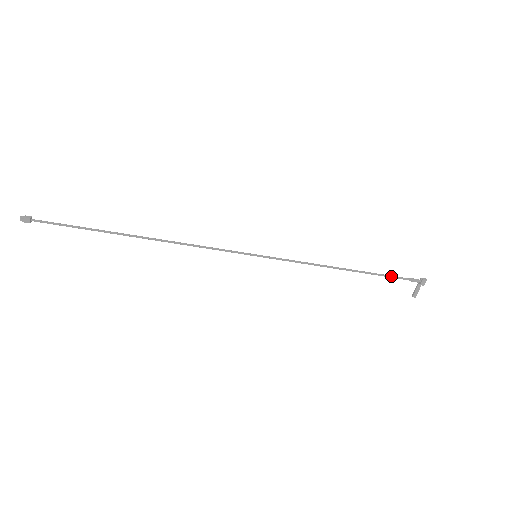
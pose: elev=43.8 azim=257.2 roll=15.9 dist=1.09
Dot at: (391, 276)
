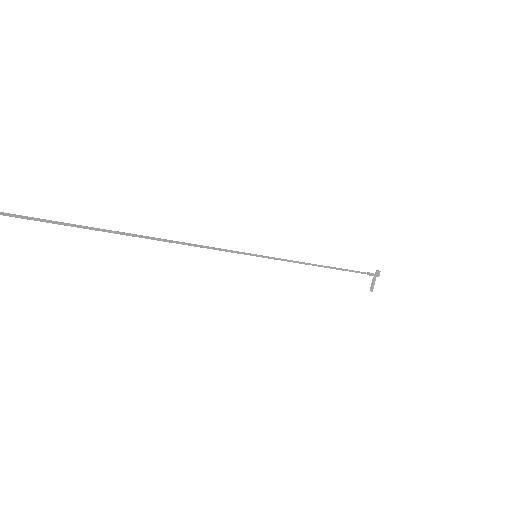
Dot at: (356, 271)
